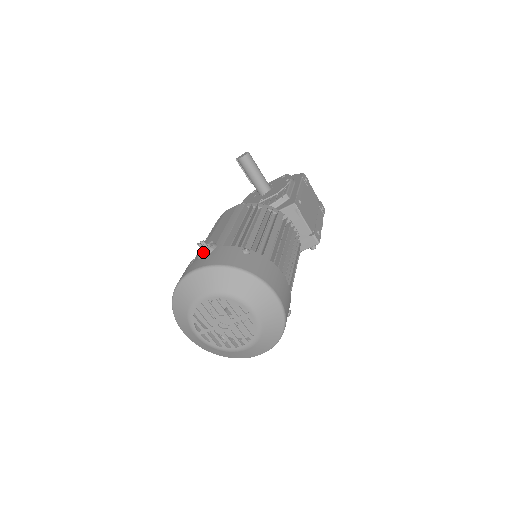
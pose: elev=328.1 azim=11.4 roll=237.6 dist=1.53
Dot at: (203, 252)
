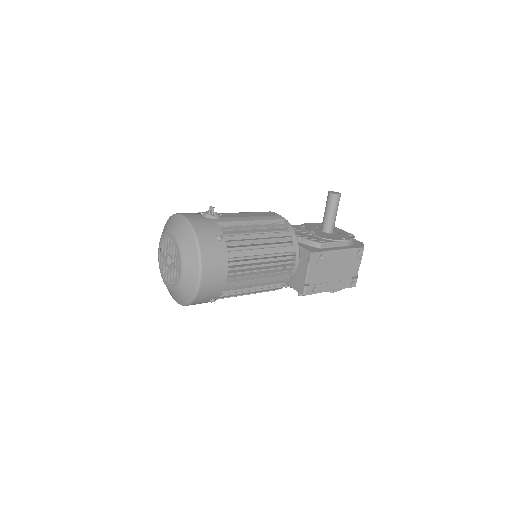
Dot at: (206, 213)
